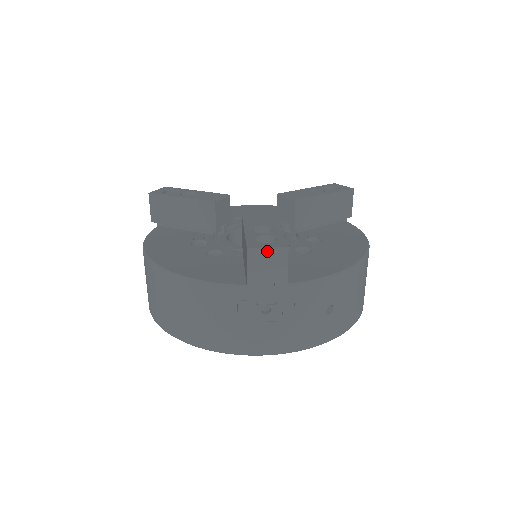
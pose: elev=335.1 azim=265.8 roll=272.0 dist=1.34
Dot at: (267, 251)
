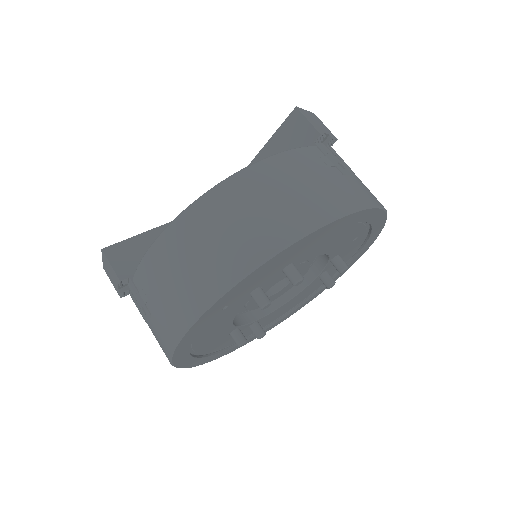
Dot at: (307, 112)
